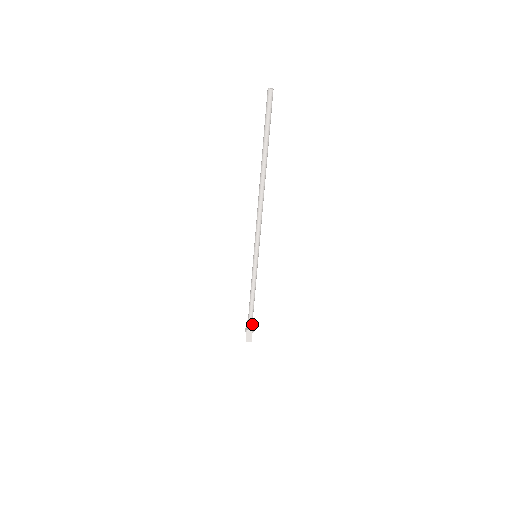
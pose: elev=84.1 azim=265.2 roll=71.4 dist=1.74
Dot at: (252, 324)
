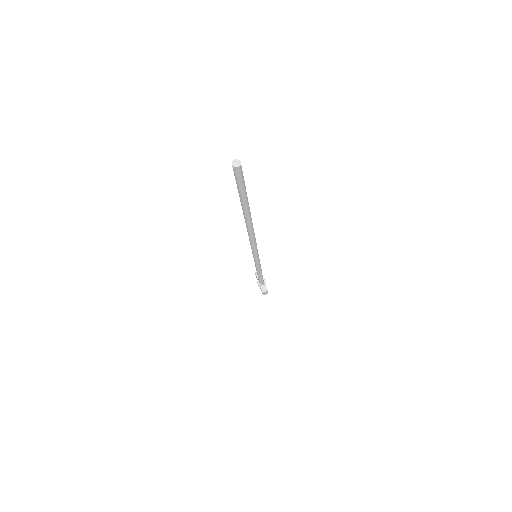
Dot at: occluded
